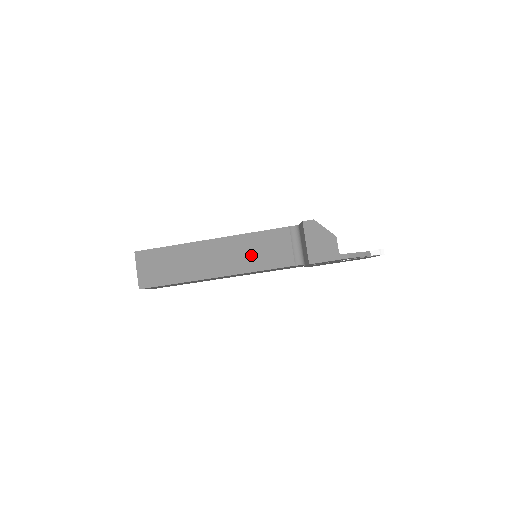
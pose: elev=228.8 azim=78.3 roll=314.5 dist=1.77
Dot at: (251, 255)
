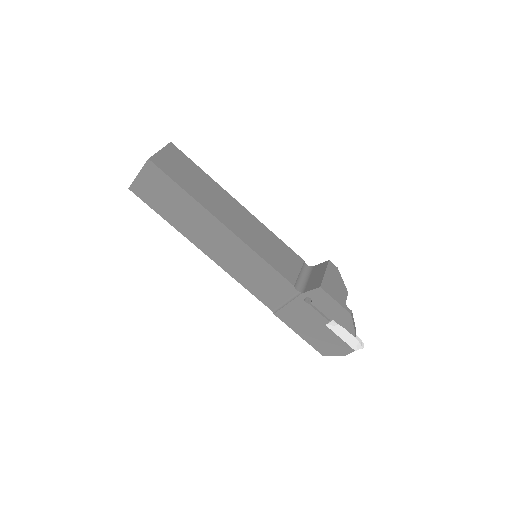
Dot at: (265, 244)
